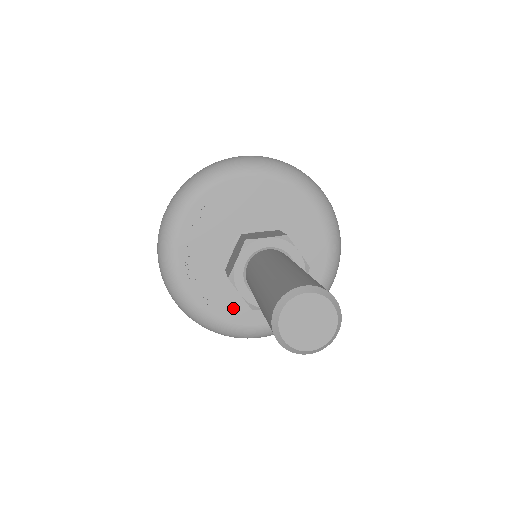
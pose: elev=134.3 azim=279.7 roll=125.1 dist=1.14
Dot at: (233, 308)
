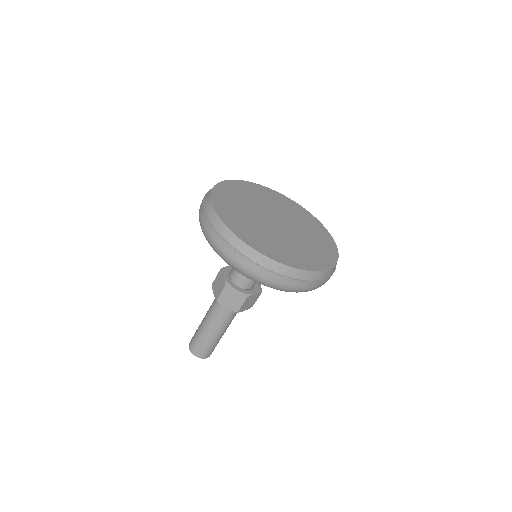
Dot at: occluded
